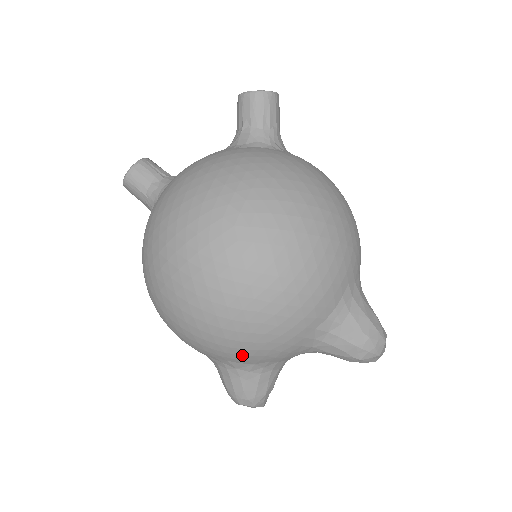
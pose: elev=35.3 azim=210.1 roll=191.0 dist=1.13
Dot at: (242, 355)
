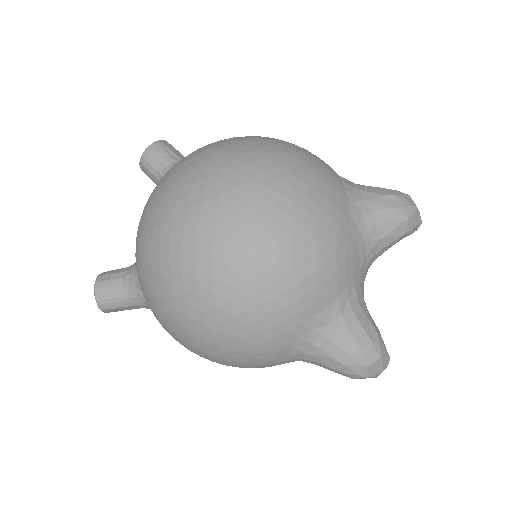
Dot at: (318, 286)
